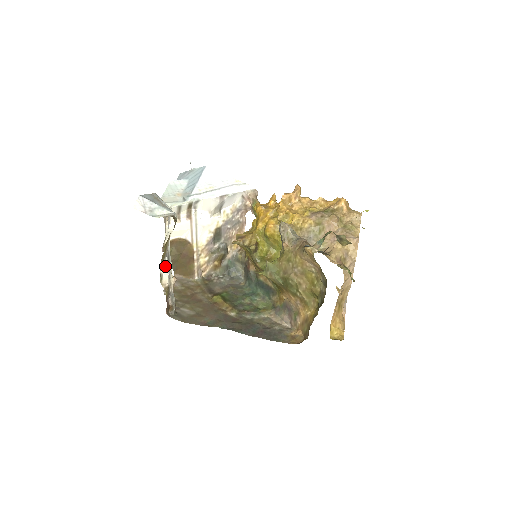
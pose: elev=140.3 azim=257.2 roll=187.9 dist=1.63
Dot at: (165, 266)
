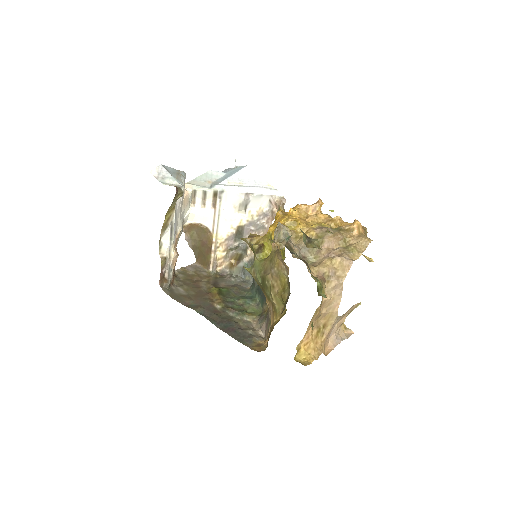
Dot at: (167, 236)
